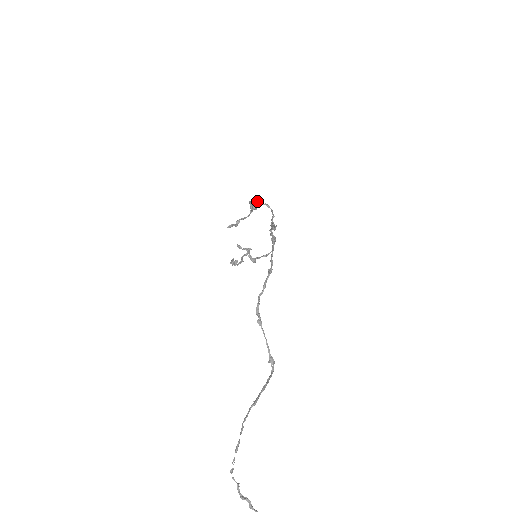
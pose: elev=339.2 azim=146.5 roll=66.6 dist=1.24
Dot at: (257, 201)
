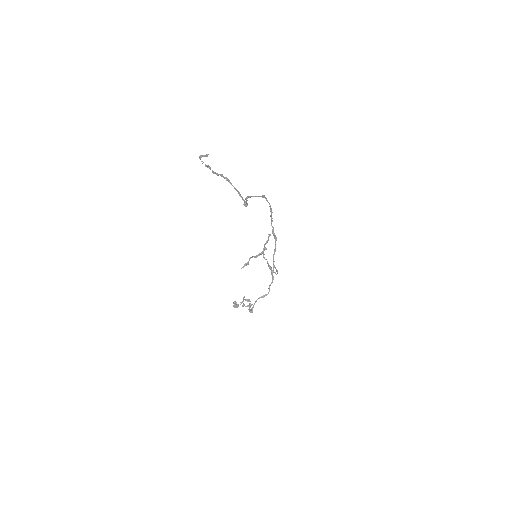
Dot at: (268, 234)
